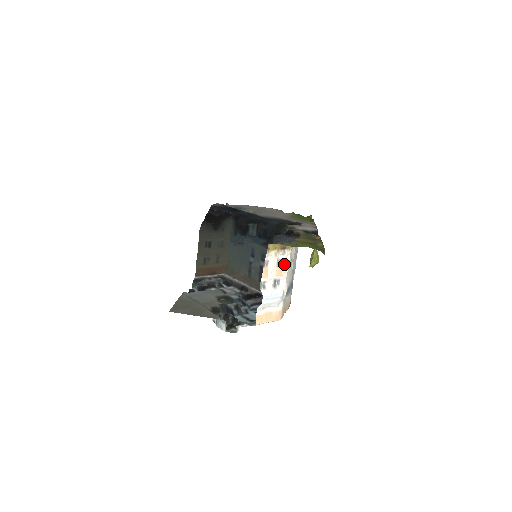
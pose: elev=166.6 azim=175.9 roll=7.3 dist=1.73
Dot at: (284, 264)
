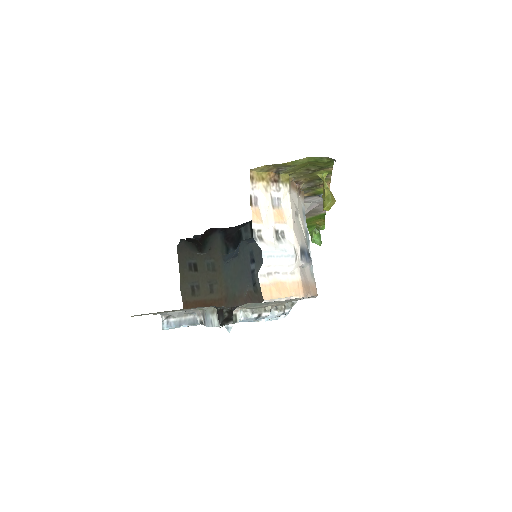
Dot at: (284, 207)
